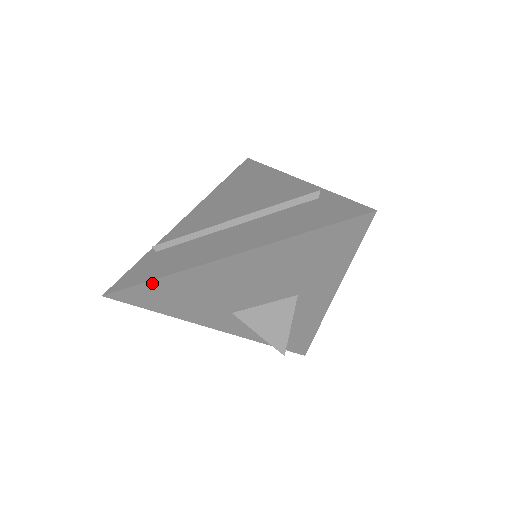
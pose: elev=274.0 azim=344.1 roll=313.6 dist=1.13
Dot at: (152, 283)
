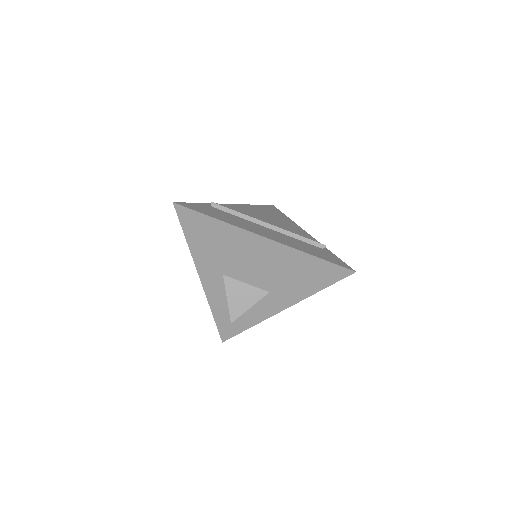
Dot at: (209, 219)
